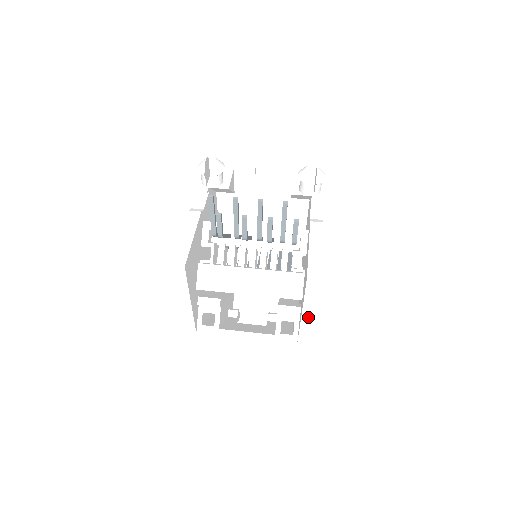
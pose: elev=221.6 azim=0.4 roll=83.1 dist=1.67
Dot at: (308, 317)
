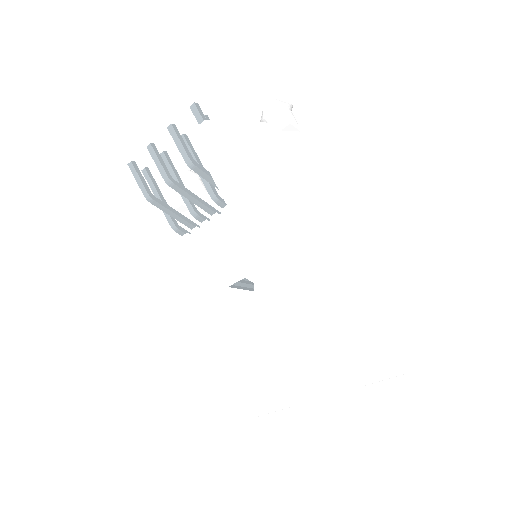
Dot at: (249, 224)
